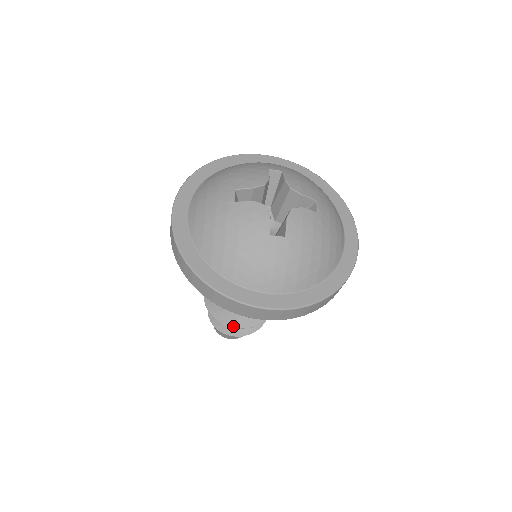
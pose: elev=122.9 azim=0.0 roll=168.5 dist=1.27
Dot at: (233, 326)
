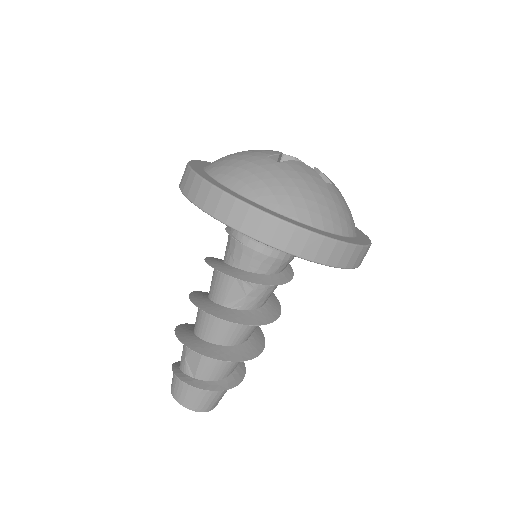
Dot at: (246, 359)
